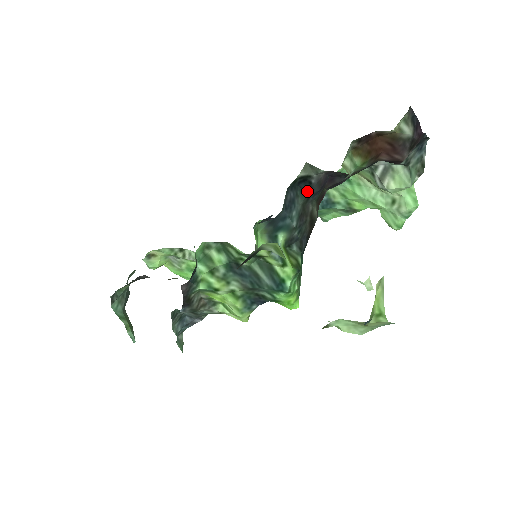
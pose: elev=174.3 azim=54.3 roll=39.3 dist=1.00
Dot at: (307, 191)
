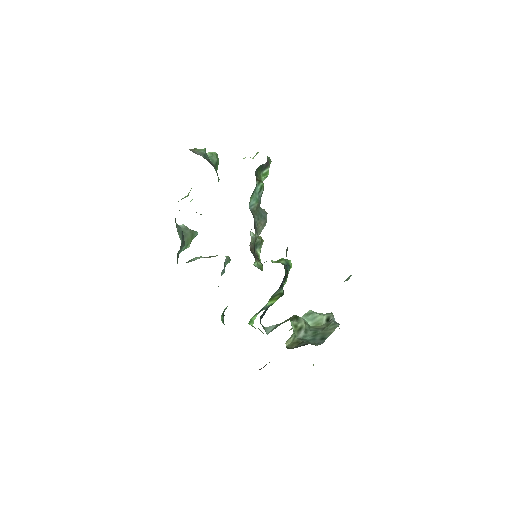
Dot at: occluded
